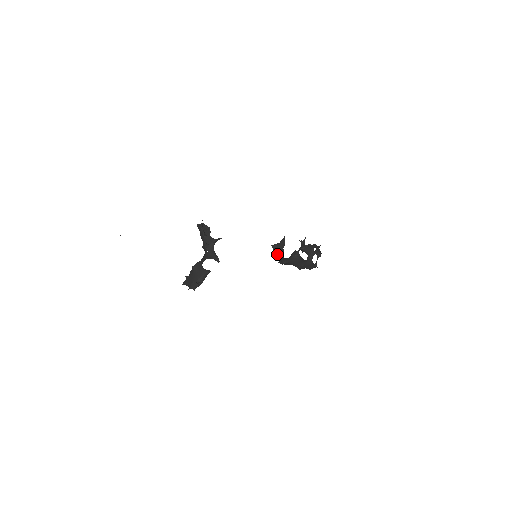
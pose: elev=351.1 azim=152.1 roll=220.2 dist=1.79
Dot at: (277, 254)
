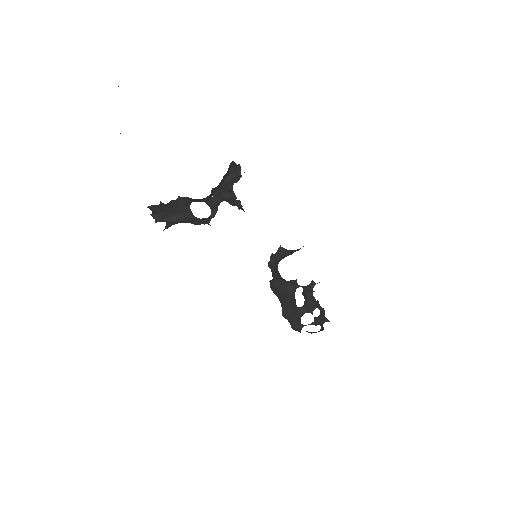
Dot at: (276, 259)
